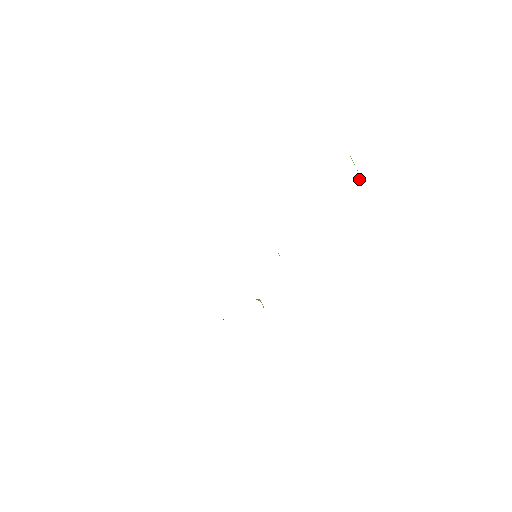
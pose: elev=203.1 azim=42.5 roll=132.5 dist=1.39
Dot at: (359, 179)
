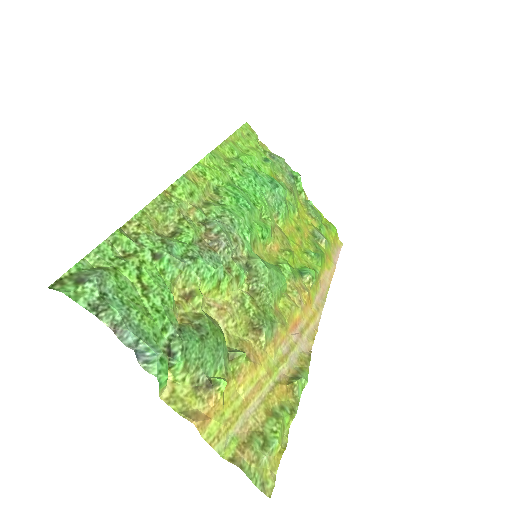
Dot at: (142, 362)
